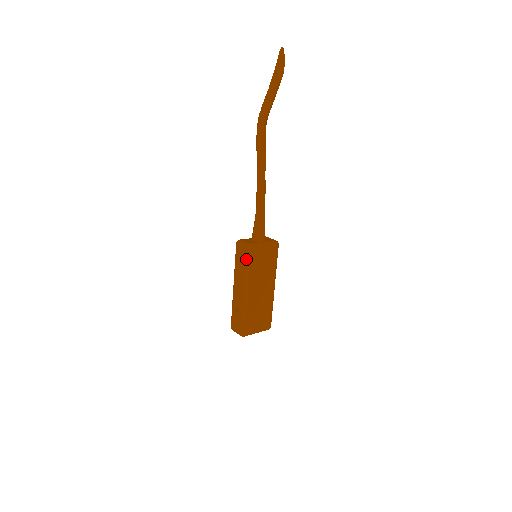
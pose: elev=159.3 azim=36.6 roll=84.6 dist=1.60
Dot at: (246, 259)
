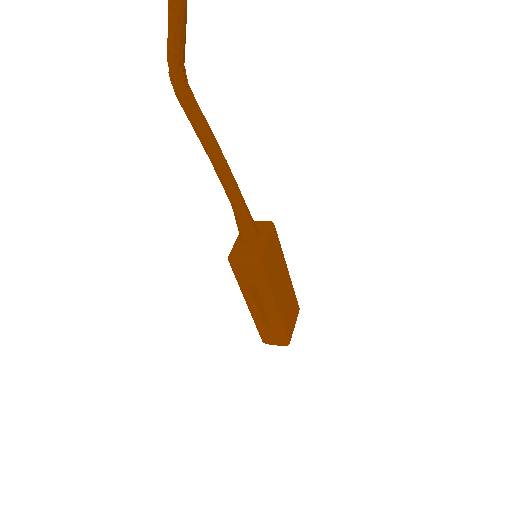
Dot at: (260, 275)
